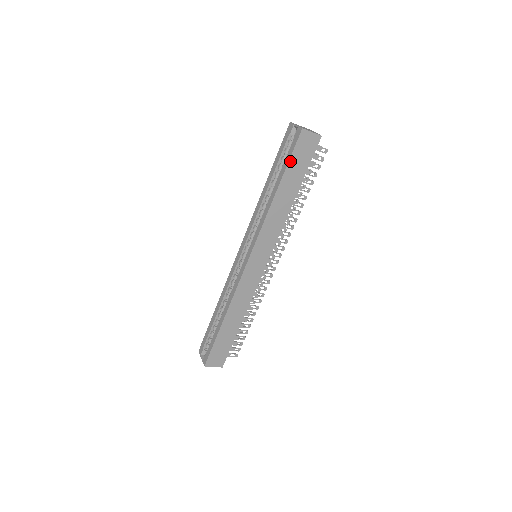
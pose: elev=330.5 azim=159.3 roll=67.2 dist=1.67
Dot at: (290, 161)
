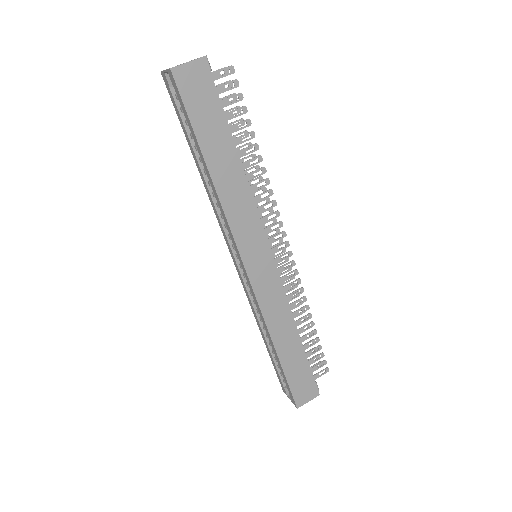
Dot at: (192, 121)
